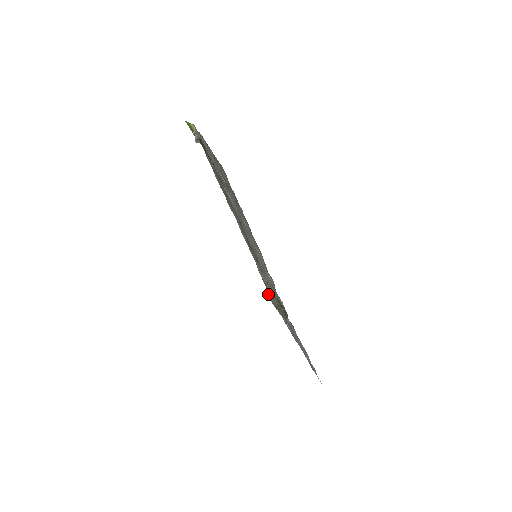
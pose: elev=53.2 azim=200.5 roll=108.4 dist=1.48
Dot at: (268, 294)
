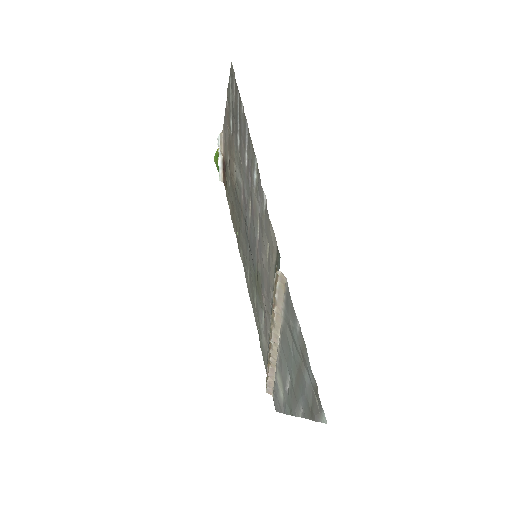
Dot at: occluded
